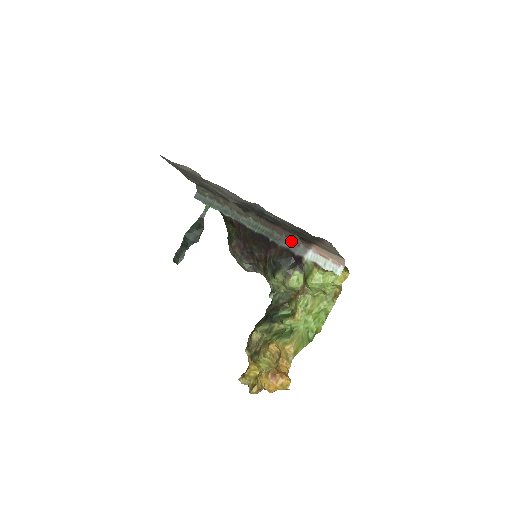
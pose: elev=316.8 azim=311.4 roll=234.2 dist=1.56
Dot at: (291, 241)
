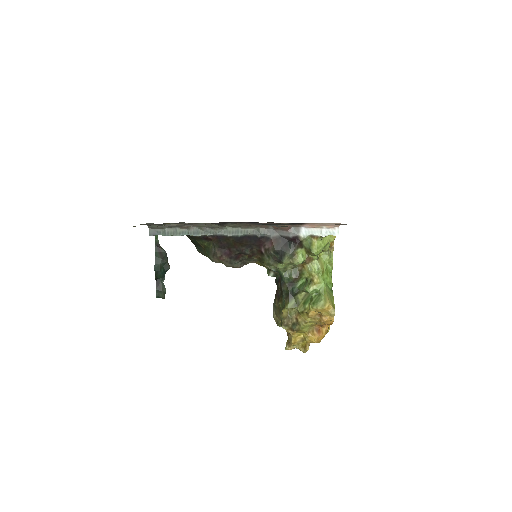
Dot at: (281, 229)
